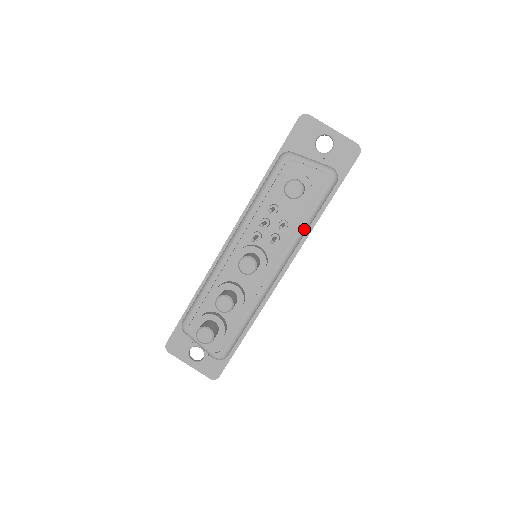
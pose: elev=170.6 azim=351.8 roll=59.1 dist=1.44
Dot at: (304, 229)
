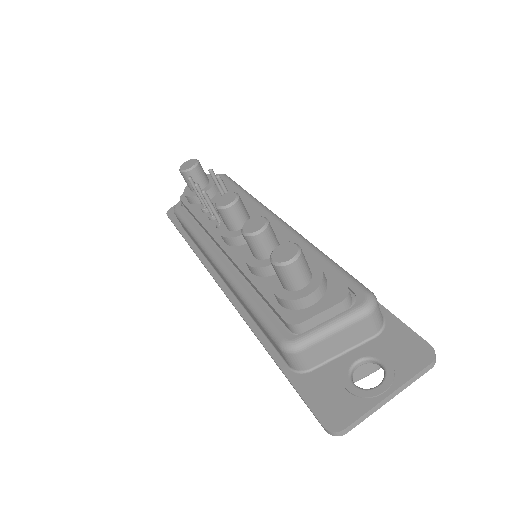
Dot at: (247, 194)
